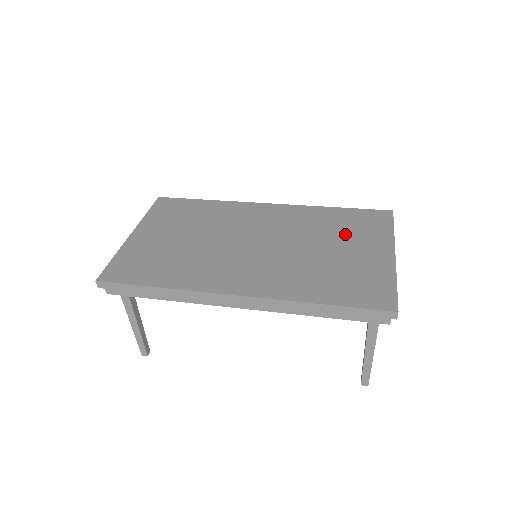
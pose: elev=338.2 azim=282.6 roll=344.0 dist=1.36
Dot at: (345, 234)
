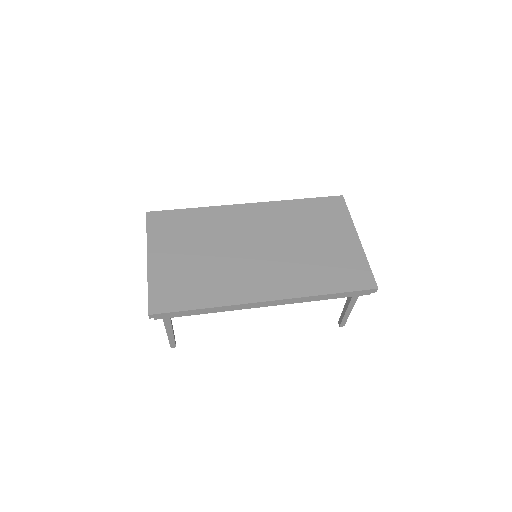
Dot at: (319, 226)
